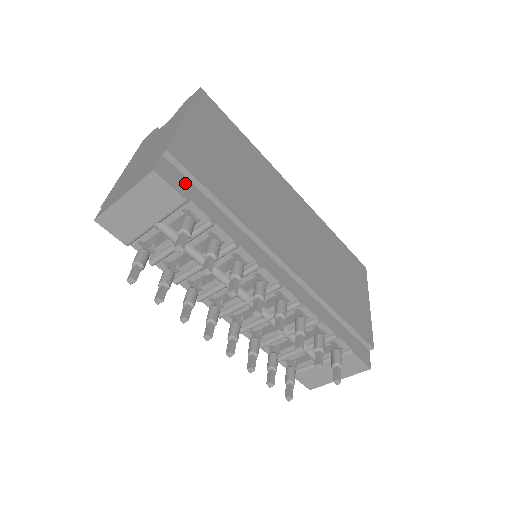
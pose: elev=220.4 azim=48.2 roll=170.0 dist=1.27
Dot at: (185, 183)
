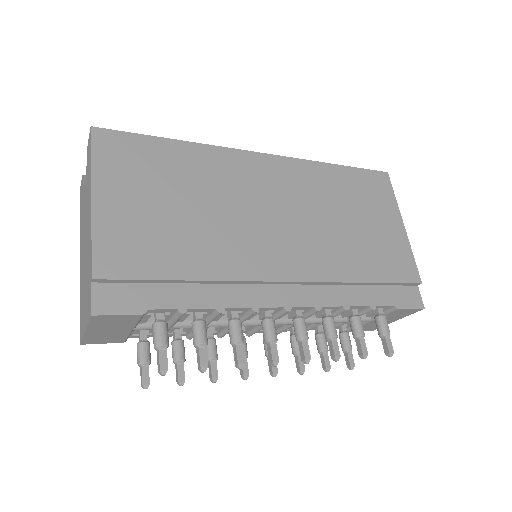
Dot at: (132, 292)
